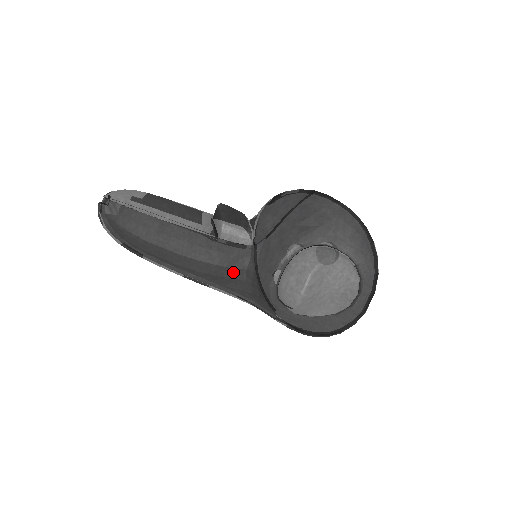
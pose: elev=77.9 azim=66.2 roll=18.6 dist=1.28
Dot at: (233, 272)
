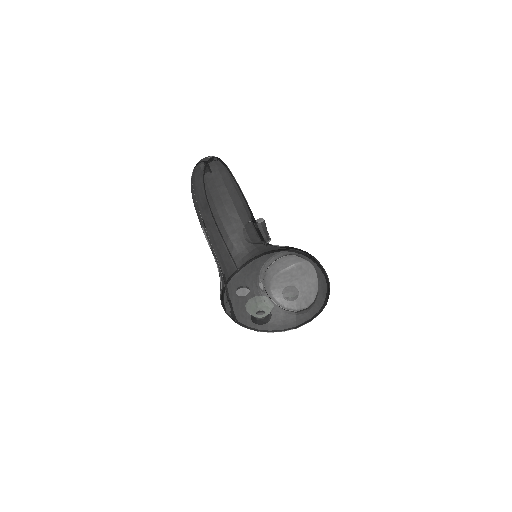
Dot at: (248, 242)
